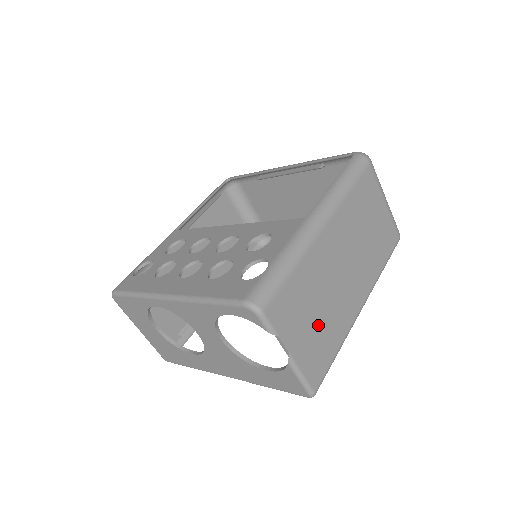
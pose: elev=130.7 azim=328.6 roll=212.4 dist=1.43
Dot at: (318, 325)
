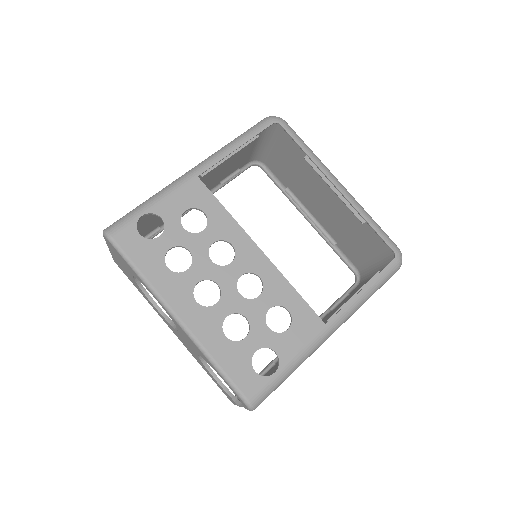
Dot at: occluded
